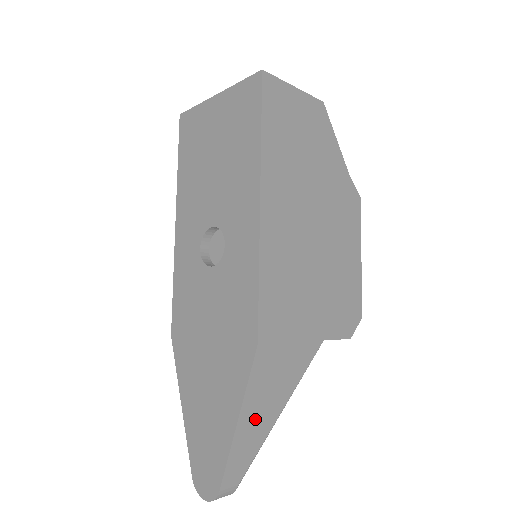
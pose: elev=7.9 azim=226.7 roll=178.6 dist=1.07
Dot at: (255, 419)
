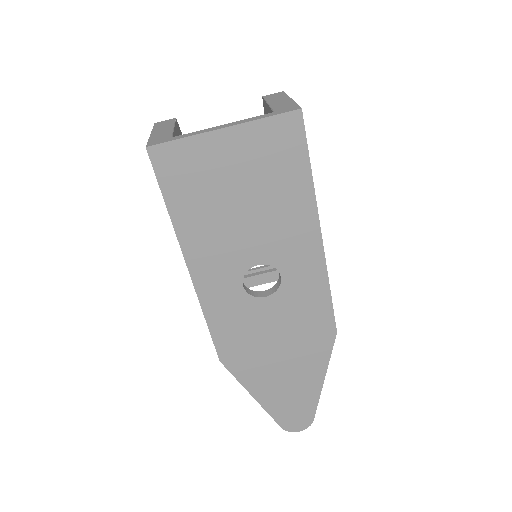
Dot at: occluded
